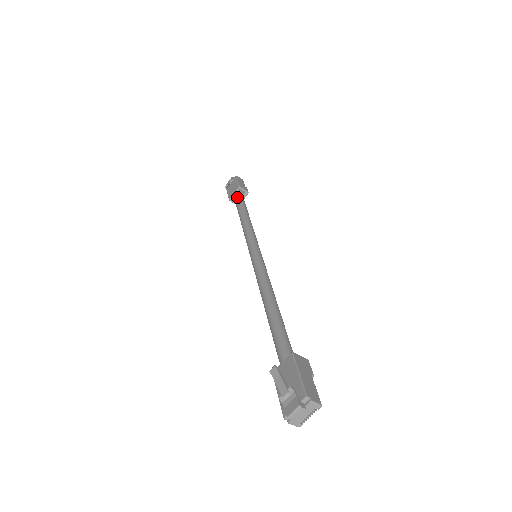
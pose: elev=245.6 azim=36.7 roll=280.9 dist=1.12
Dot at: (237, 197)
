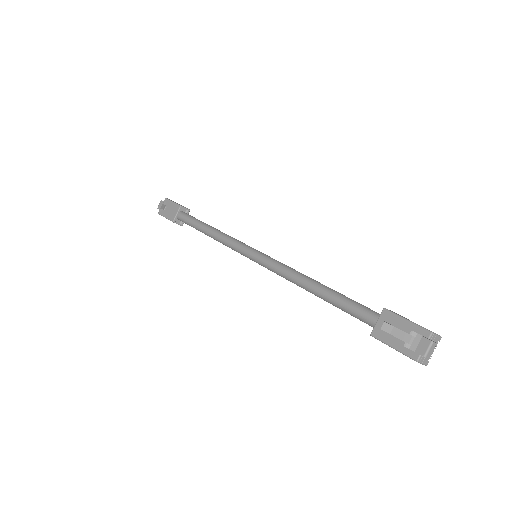
Dot at: (184, 215)
